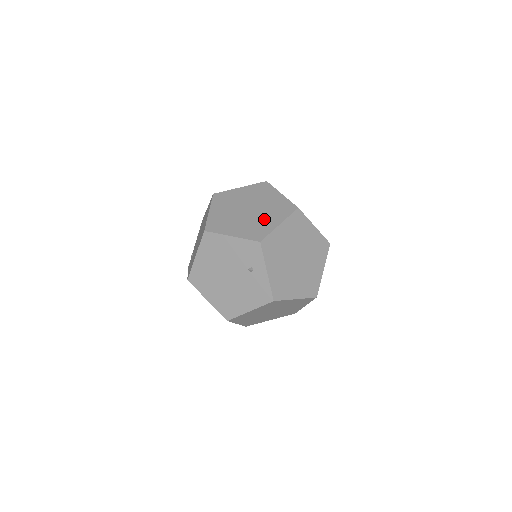
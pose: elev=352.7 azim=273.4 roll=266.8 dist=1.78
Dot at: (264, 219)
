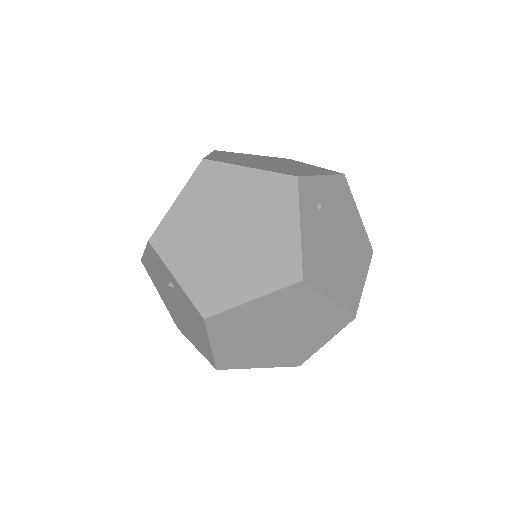
Dot at: occluded
